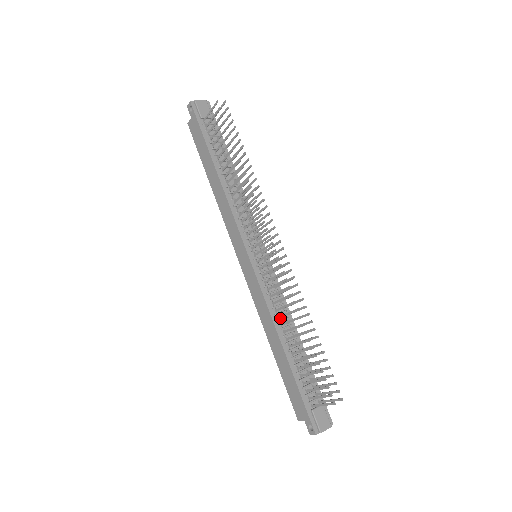
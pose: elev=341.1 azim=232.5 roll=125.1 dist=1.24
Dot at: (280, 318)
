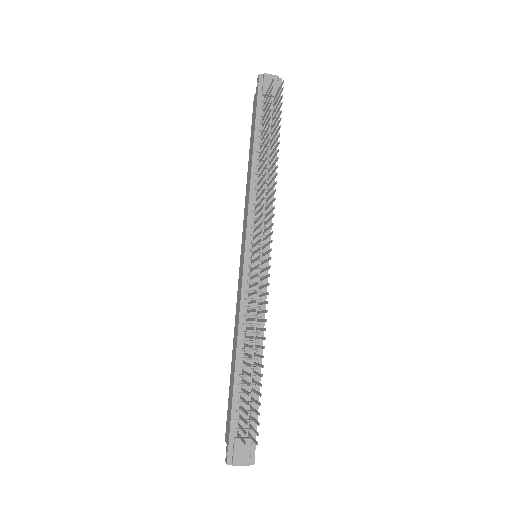
Dot at: occluded
